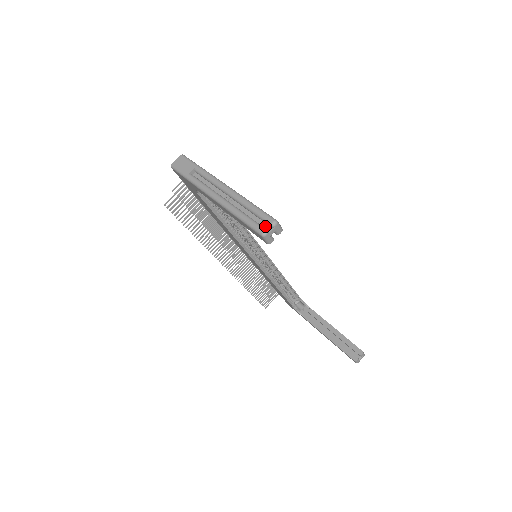
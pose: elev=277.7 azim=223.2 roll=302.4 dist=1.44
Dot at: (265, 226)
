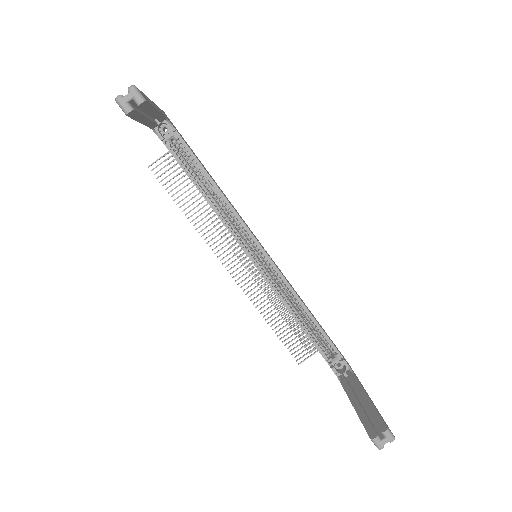
Dot at: (128, 97)
